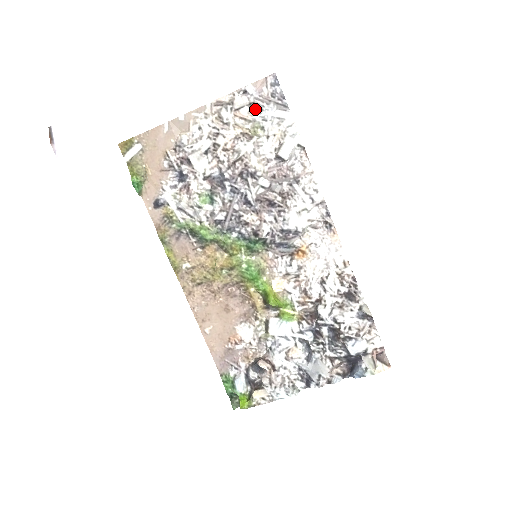
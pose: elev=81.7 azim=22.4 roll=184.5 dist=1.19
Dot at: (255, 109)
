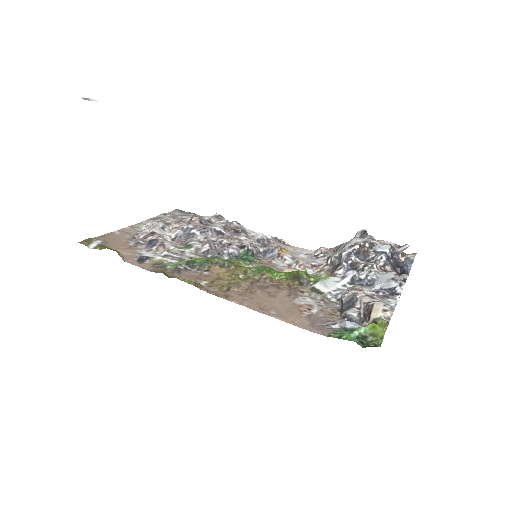
Dot at: occluded
